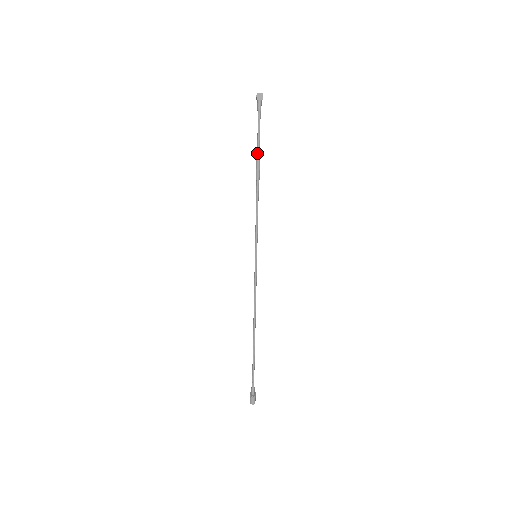
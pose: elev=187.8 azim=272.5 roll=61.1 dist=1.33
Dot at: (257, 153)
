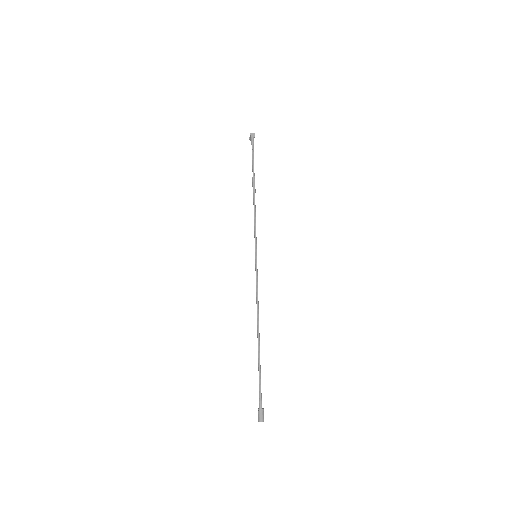
Dot at: (253, 173)
